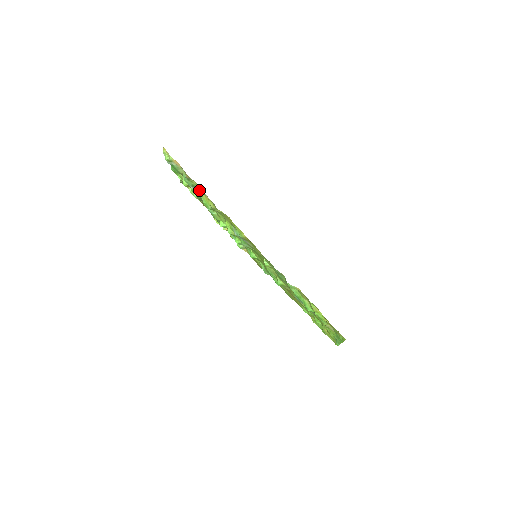
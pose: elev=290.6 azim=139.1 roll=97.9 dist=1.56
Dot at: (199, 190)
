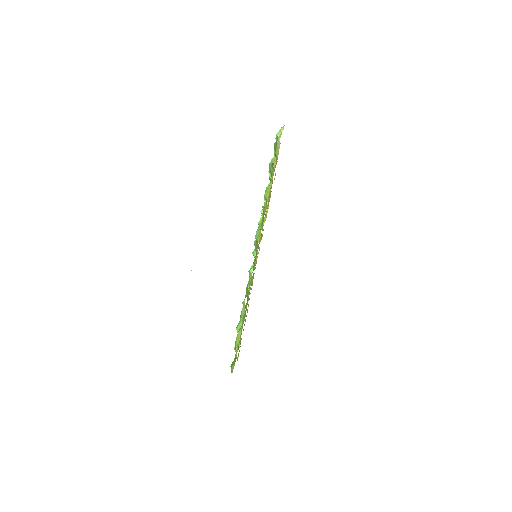
Dot at: occluded
